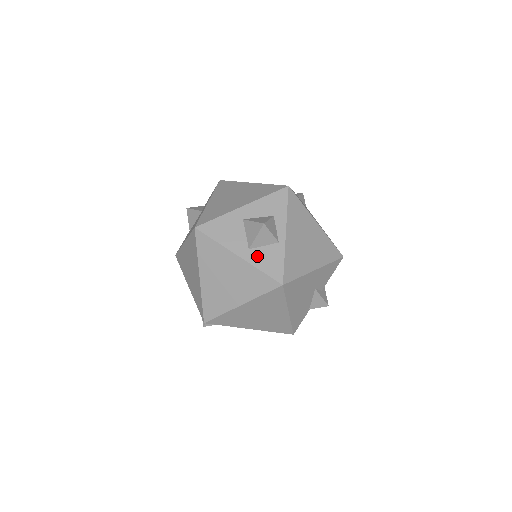
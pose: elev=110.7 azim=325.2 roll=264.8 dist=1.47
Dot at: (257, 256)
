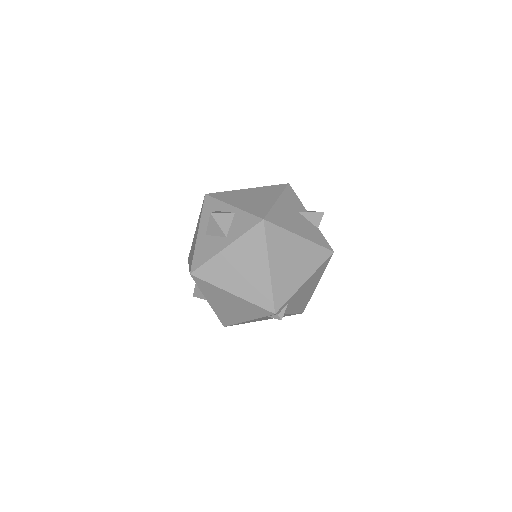
Dot at: (234, 233)
